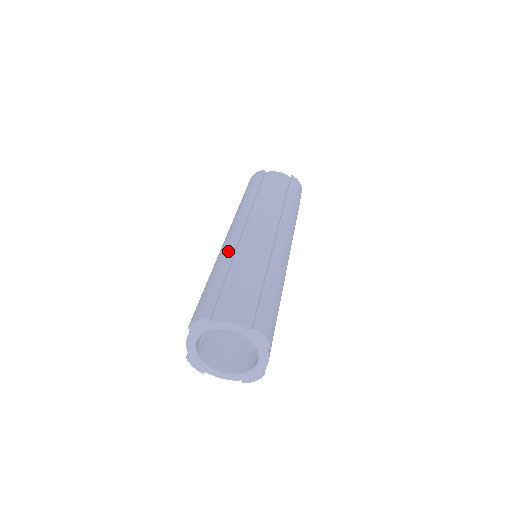
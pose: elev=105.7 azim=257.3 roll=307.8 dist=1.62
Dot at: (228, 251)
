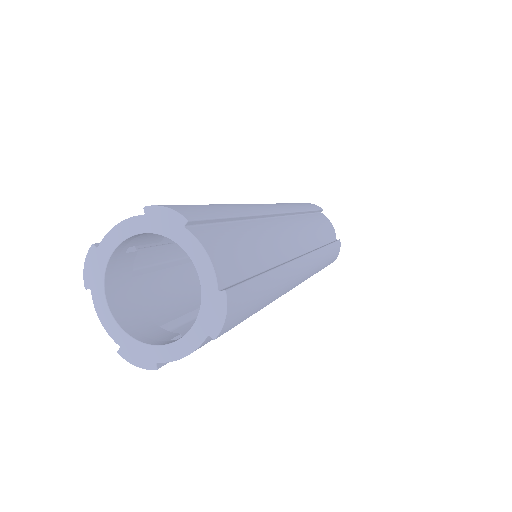
Dot at: (254, 208)
